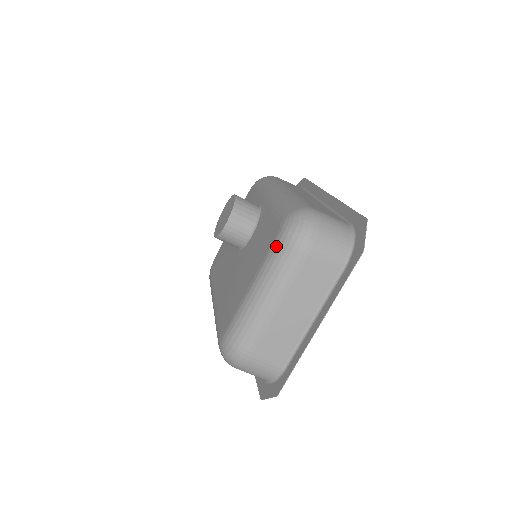
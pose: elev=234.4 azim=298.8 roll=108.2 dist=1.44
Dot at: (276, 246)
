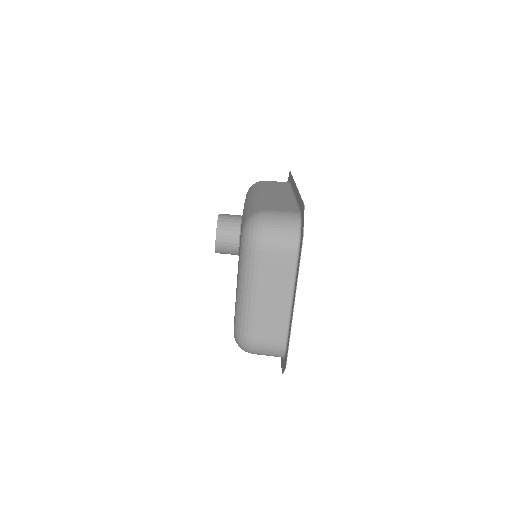
Dot at: (241, 251)
